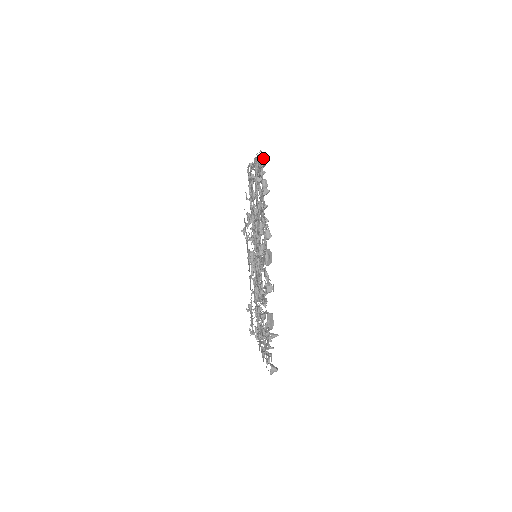
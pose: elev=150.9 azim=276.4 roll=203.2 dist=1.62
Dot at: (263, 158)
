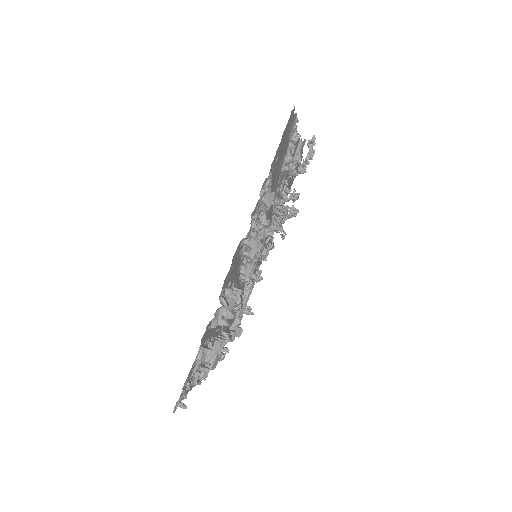
Dot at: (180, 405)
